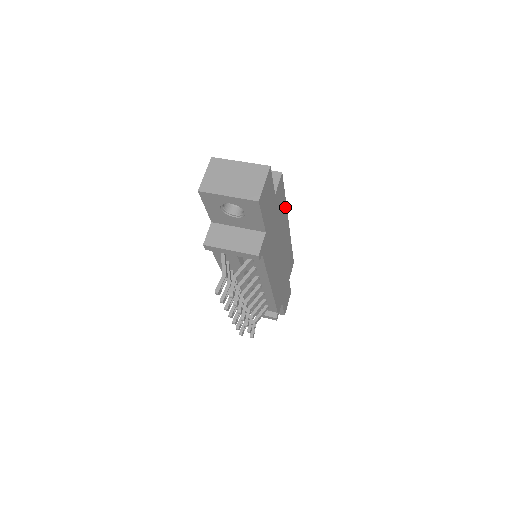
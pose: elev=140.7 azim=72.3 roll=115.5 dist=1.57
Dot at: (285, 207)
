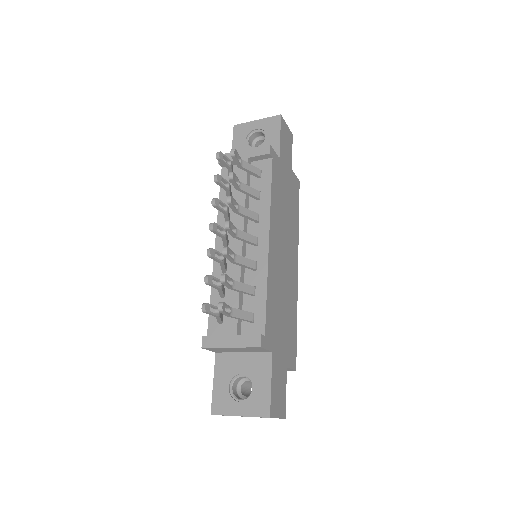
Dot at: (297, 227)
